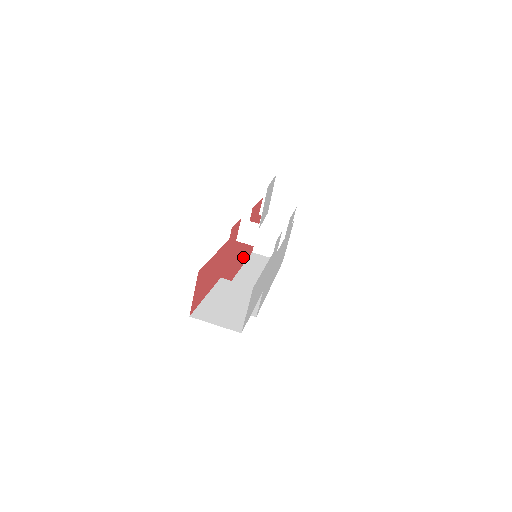
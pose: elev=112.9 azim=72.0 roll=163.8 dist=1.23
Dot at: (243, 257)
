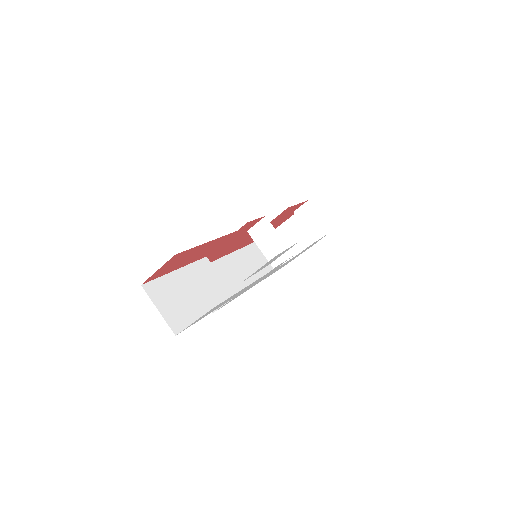
Dot at: (250, 241)
